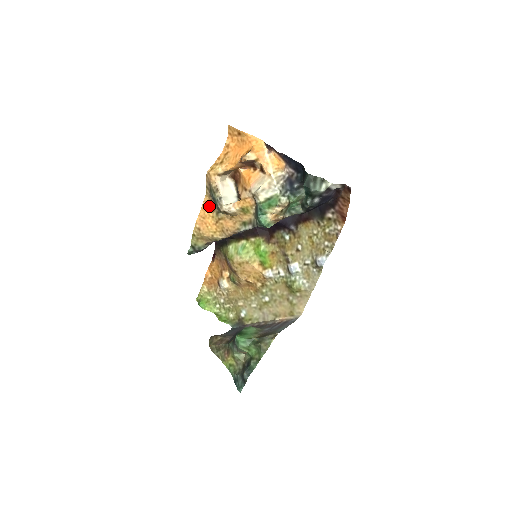
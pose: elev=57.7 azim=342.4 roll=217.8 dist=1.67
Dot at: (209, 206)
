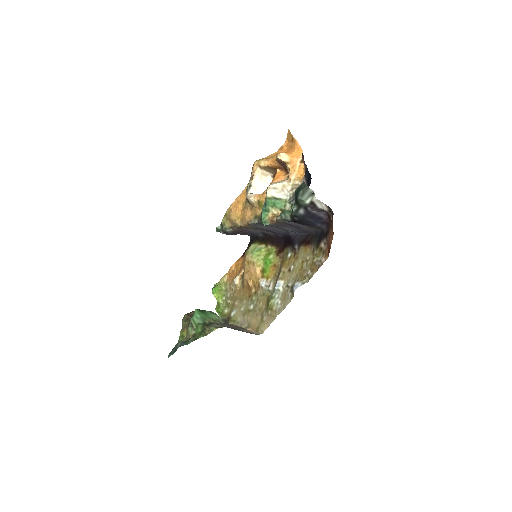
Dot at: occluded
